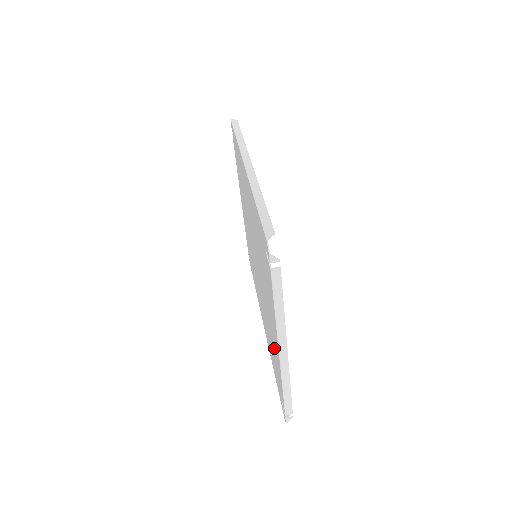
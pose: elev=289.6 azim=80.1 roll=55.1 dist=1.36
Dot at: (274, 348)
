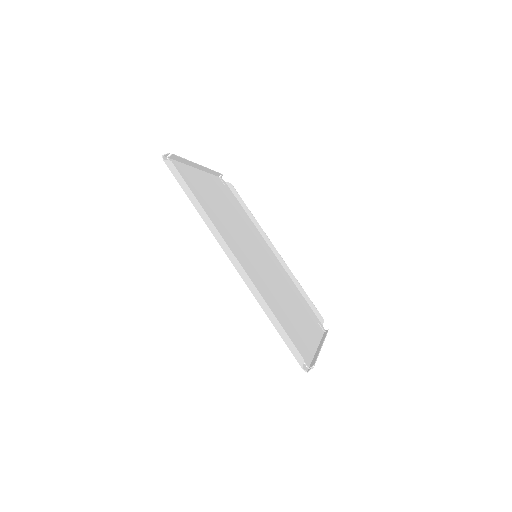
Dot at: occluded
